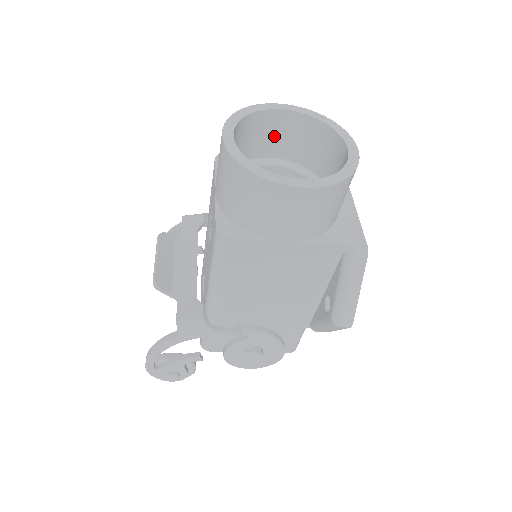
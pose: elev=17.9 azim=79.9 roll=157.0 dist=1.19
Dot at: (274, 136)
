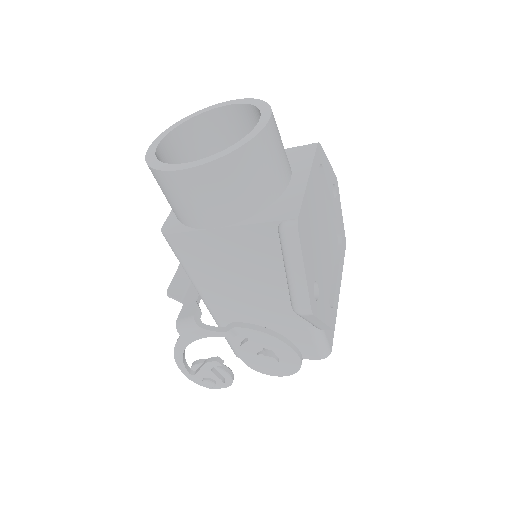
Dot at: (229, 134)
